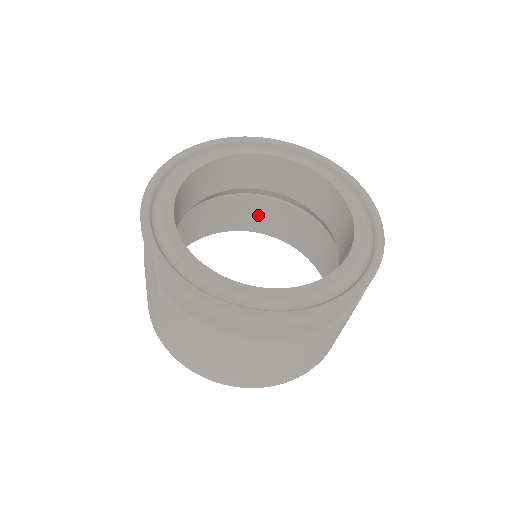
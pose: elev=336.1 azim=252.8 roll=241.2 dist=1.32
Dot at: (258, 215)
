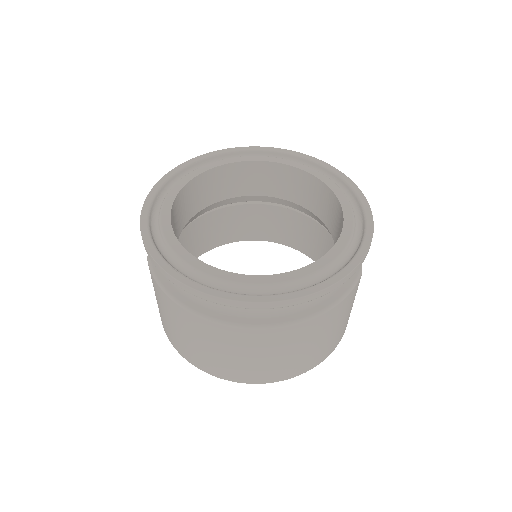
Dot at: (287, 228)
